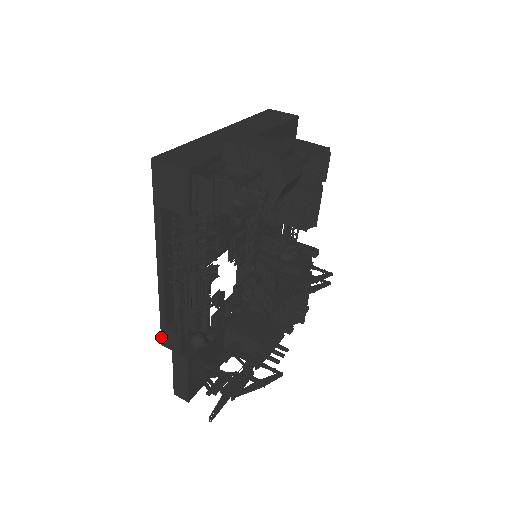
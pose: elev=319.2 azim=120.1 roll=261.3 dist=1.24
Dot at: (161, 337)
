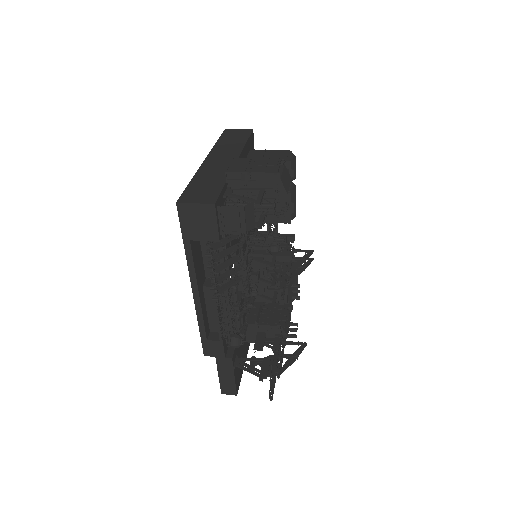
Dot at: (203, 349)
